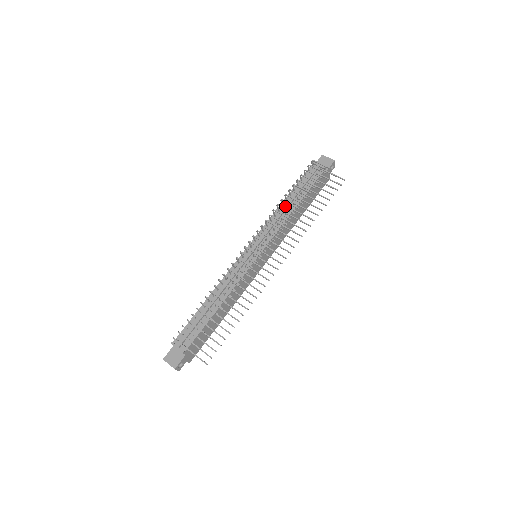
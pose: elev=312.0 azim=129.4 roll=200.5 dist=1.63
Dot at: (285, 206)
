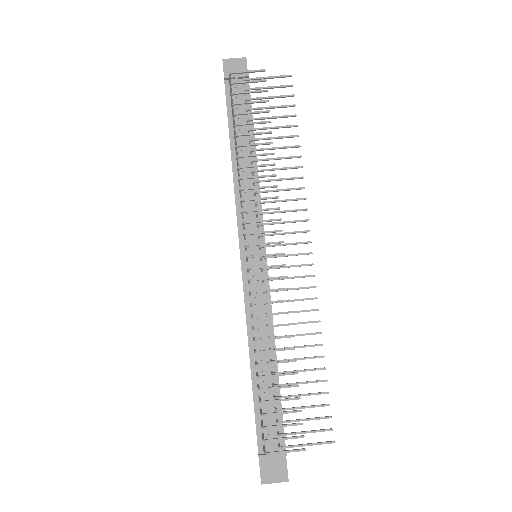
Dot at: (242, 163)
